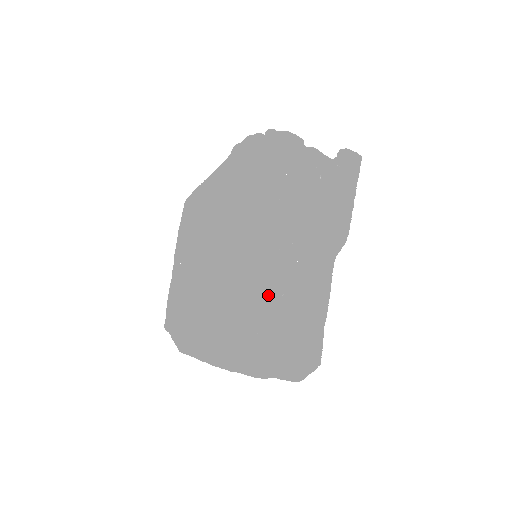
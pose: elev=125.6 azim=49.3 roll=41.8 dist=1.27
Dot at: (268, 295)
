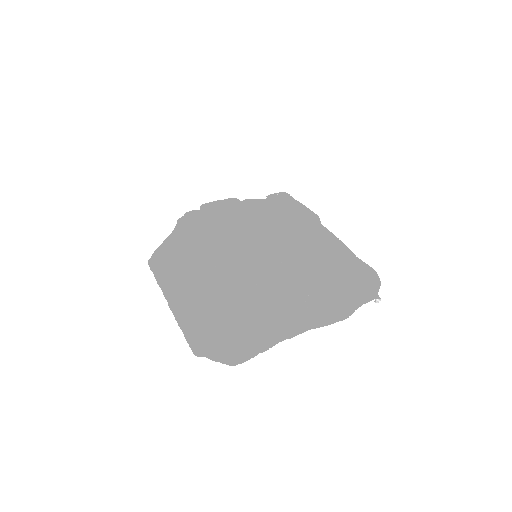
Dot at: (291, 269)
